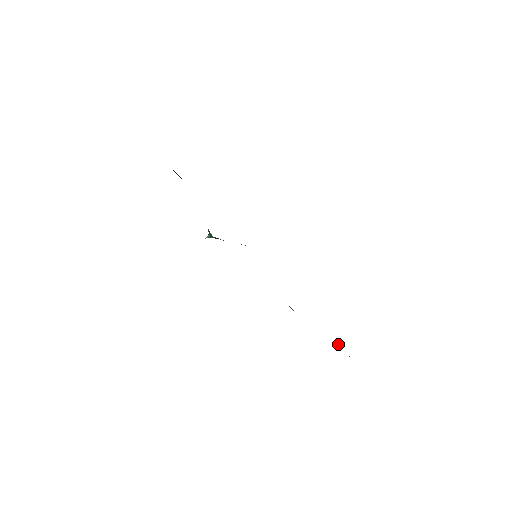
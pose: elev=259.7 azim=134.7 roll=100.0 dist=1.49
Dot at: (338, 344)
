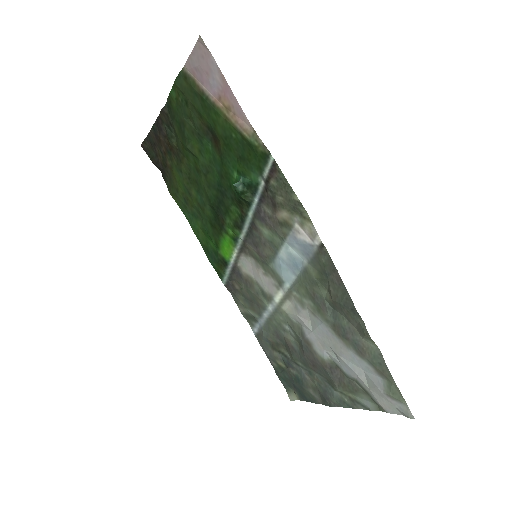
Dot at: (361, 387)
